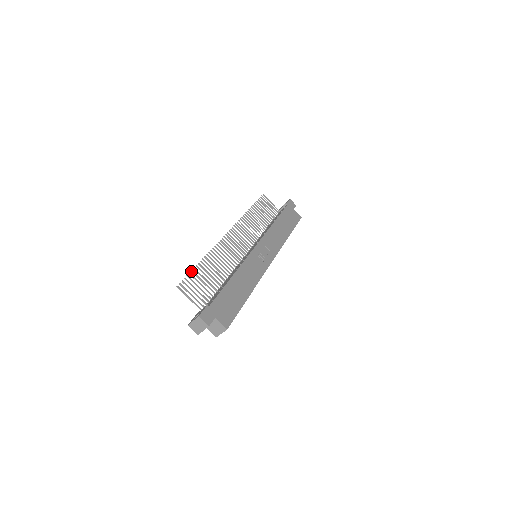
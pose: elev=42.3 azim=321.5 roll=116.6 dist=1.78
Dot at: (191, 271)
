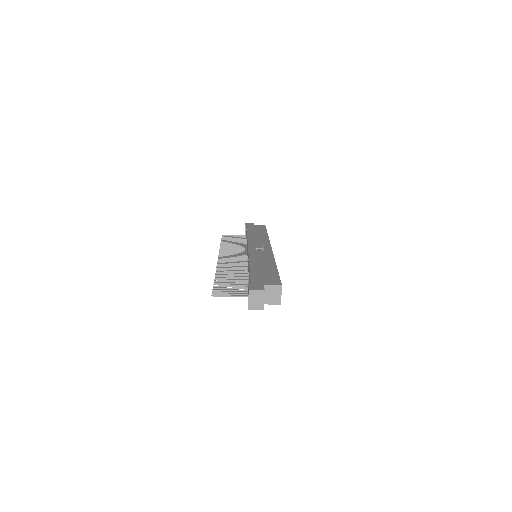
Dot at: occluded
